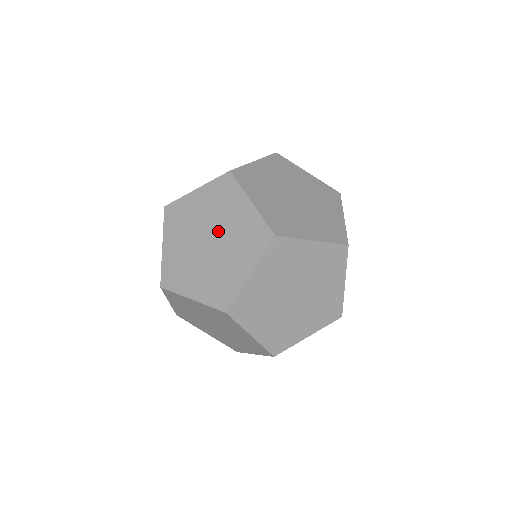
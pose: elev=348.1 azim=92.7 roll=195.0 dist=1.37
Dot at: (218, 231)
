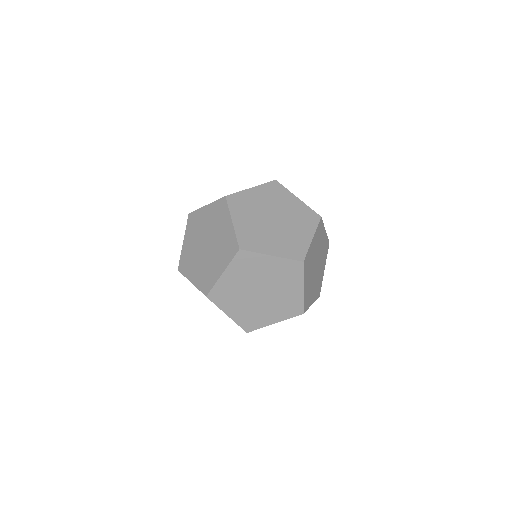
Dot at: (279, 213)
